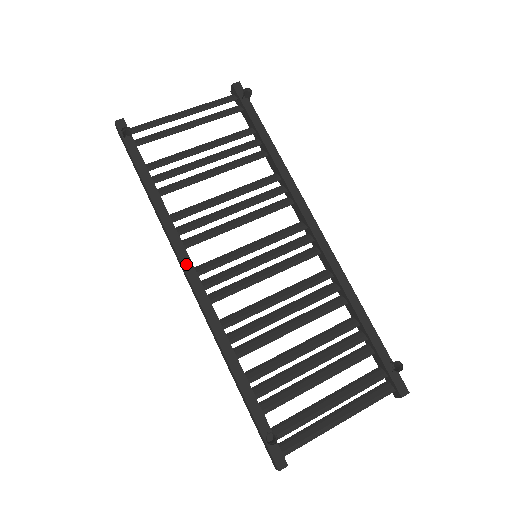
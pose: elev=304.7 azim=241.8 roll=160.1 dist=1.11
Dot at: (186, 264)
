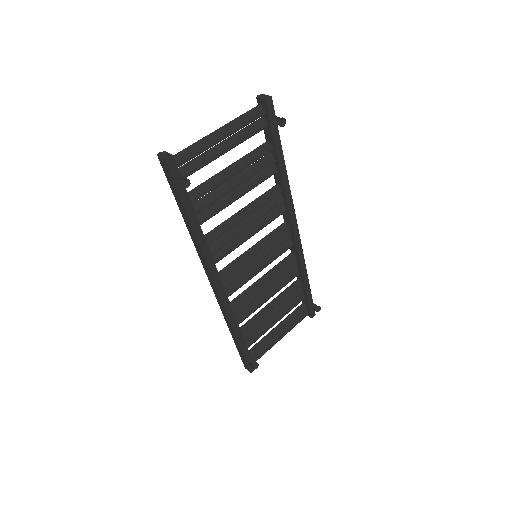
Dot at: (216, 279)
